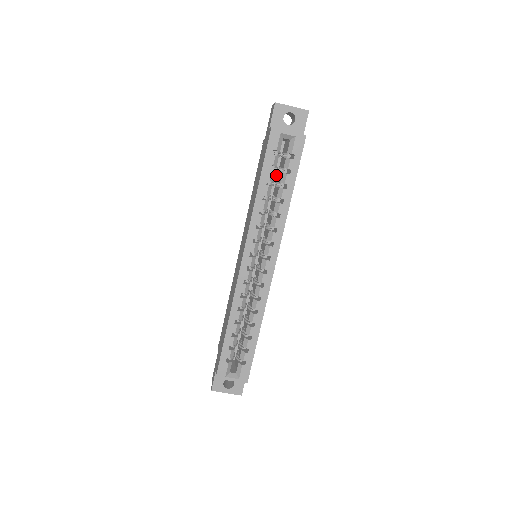
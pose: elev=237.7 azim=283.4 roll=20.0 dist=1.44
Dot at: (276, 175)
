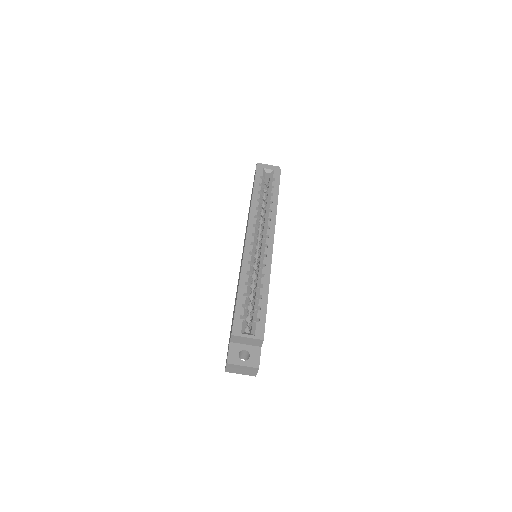
Dot at: occluded
